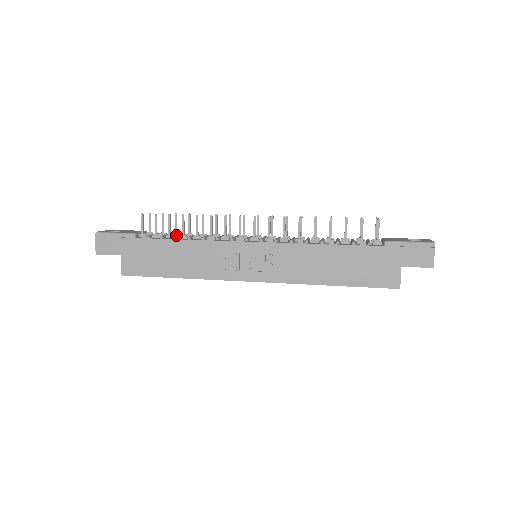
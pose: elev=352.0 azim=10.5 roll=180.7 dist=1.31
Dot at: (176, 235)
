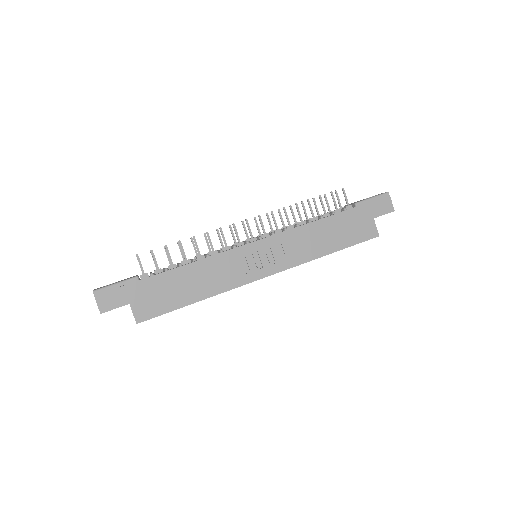
Dot at: occluded
